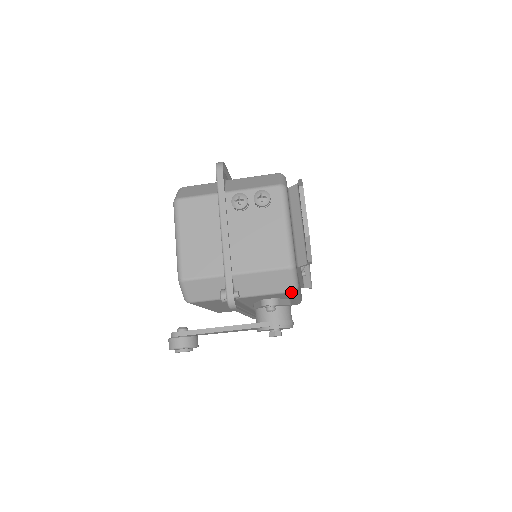
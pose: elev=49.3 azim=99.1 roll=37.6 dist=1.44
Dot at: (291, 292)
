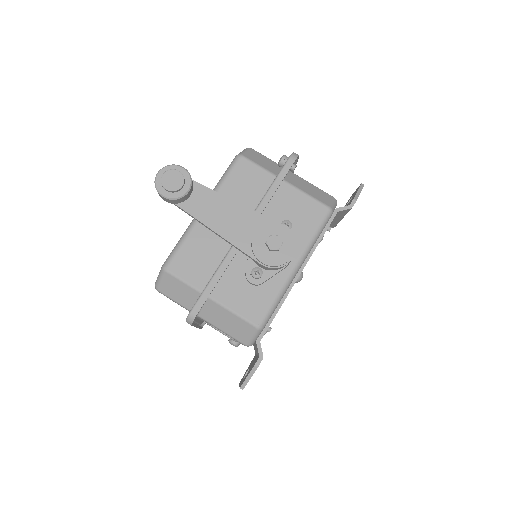
Dot at: (328, 207)
